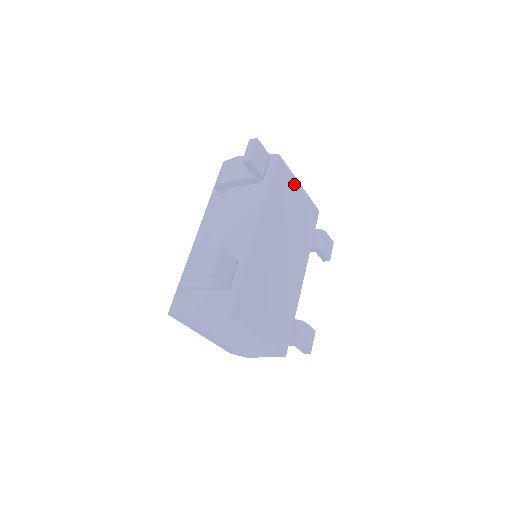
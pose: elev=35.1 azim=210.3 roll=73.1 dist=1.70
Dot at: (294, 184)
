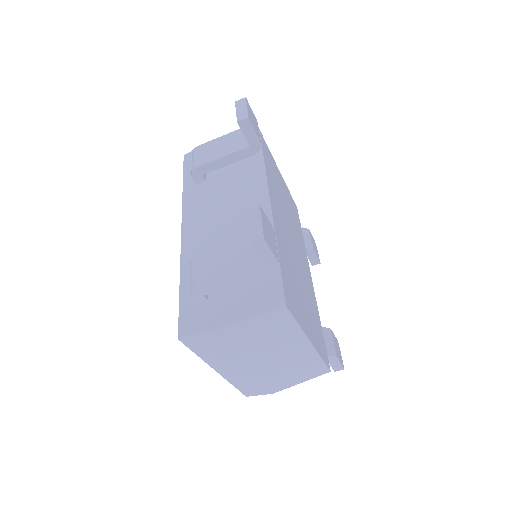
Dot at: (276, 169)
